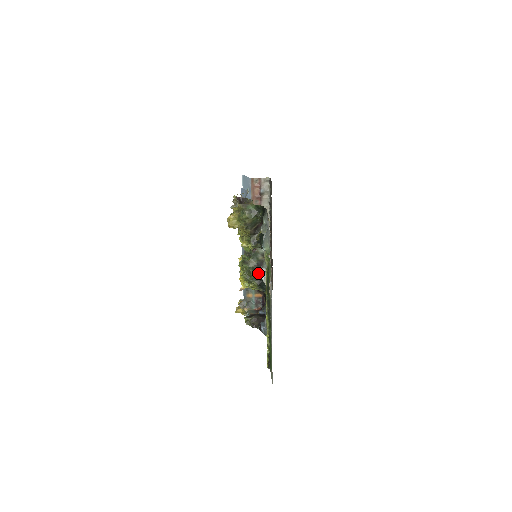
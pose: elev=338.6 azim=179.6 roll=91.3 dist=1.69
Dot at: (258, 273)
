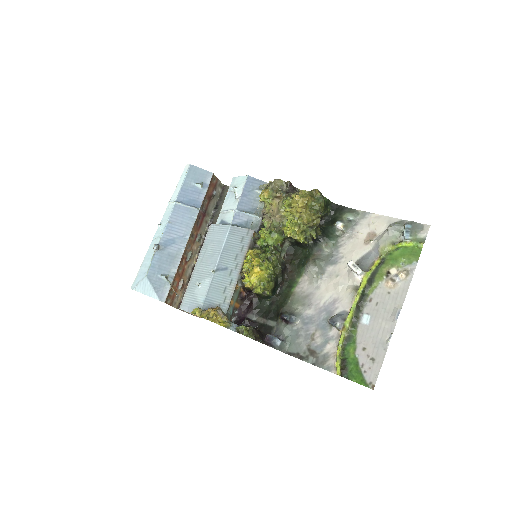
Dot at: (281, 273)
